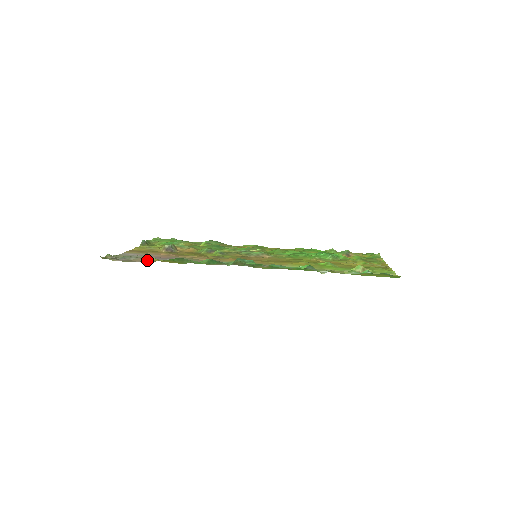
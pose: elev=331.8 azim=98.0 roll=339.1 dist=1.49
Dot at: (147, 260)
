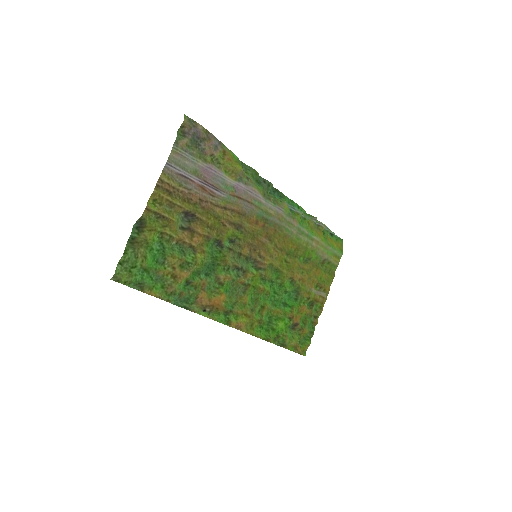
Dot at: (214, 154)
